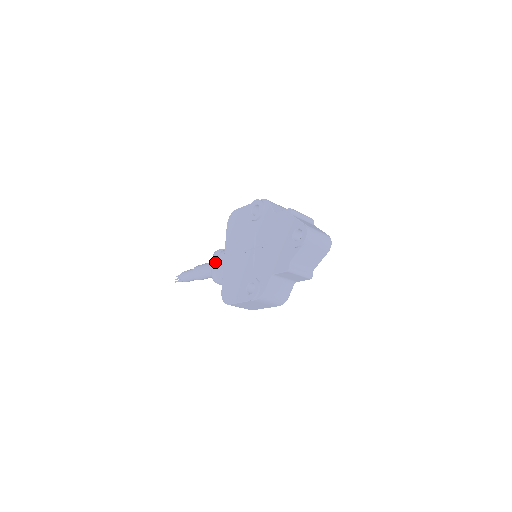
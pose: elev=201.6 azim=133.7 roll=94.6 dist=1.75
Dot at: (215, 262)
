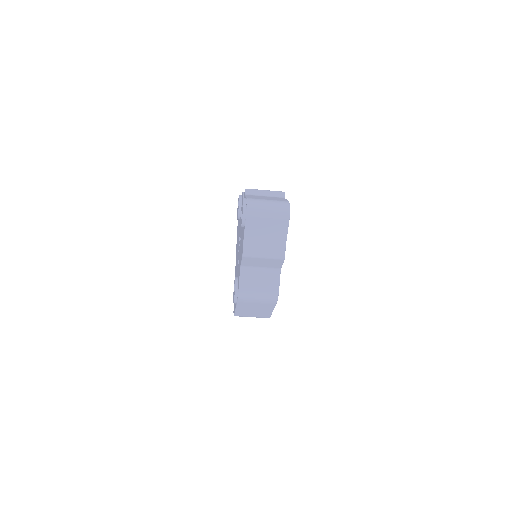
Dot at: occluded
